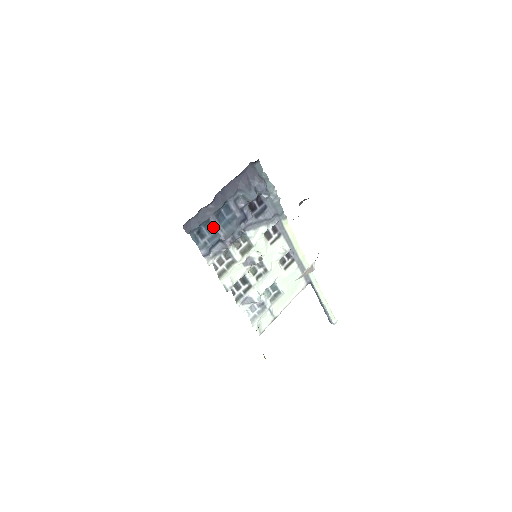
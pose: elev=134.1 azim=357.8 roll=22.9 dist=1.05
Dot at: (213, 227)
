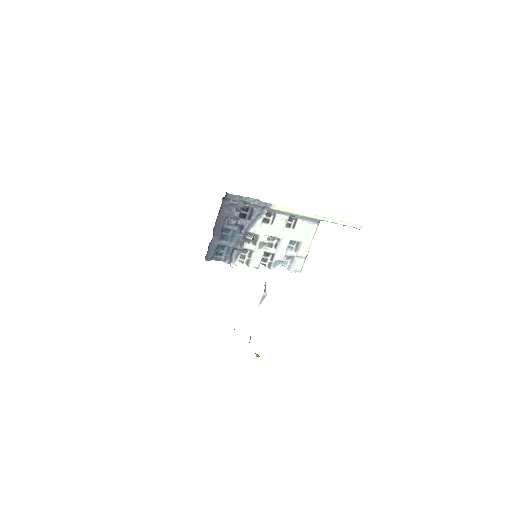
Dot at: (224, 246)
